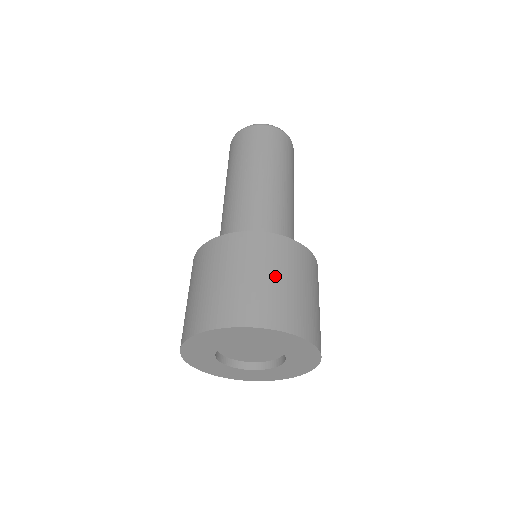
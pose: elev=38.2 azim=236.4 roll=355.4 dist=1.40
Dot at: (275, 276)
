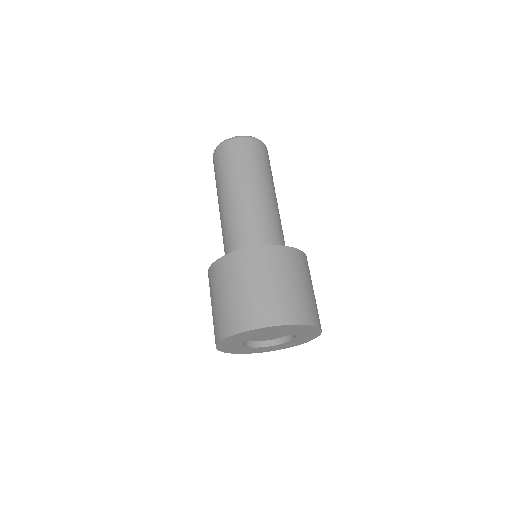
Dot at: (310, 286)
